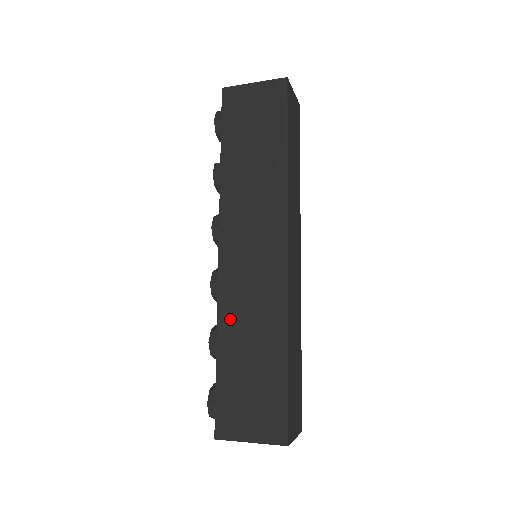
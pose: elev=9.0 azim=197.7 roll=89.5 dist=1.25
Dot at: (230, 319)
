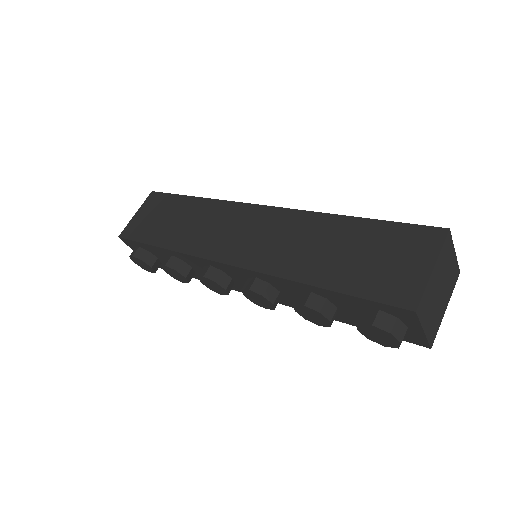
Dot at: (290, 265)
